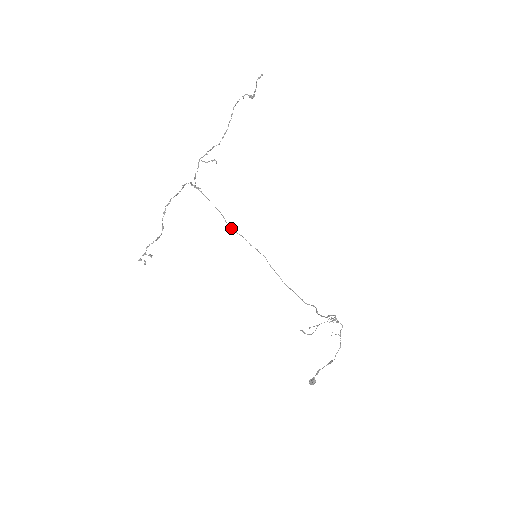
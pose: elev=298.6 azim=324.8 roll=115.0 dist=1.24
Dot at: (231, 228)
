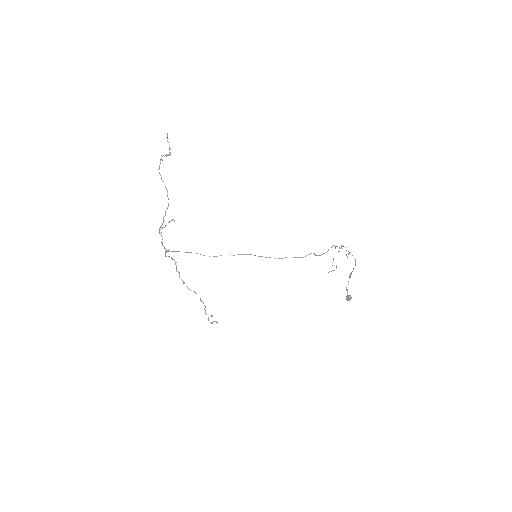
Dot at: occluded
